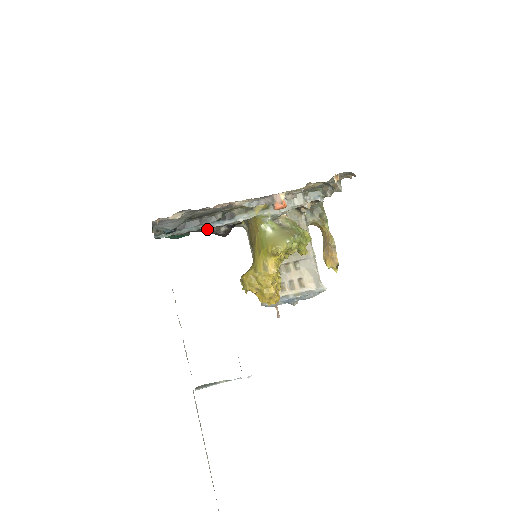
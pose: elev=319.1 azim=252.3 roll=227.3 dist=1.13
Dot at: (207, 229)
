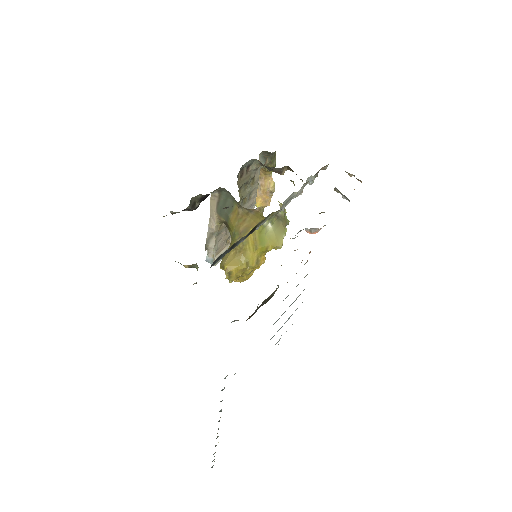
Dot at: occluded
